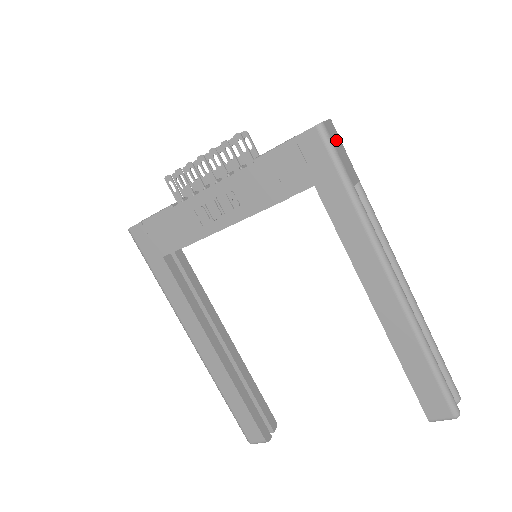
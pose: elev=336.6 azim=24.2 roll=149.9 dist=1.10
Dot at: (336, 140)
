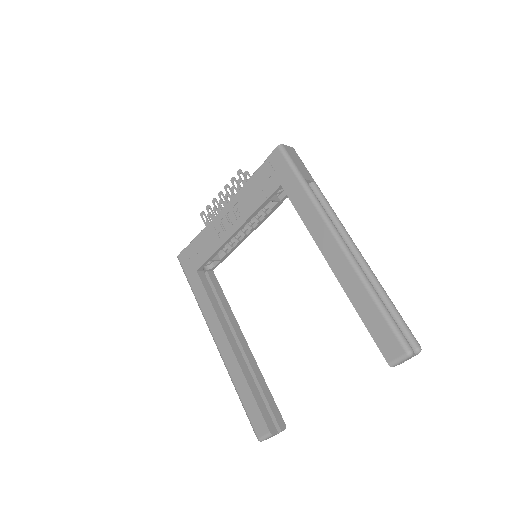
Dot at: (294, 156)
